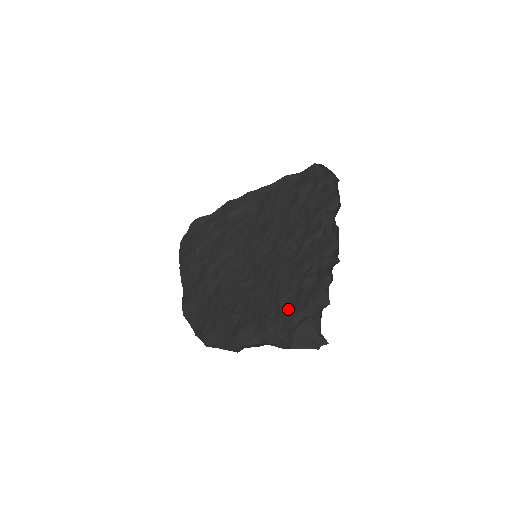
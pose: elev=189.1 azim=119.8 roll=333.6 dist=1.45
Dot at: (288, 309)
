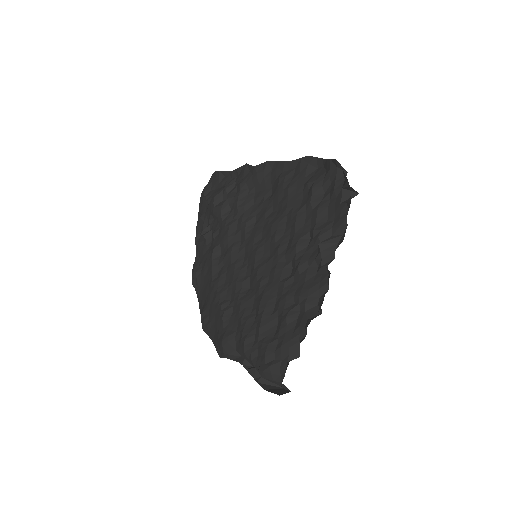
Dot at: (264, 343)
